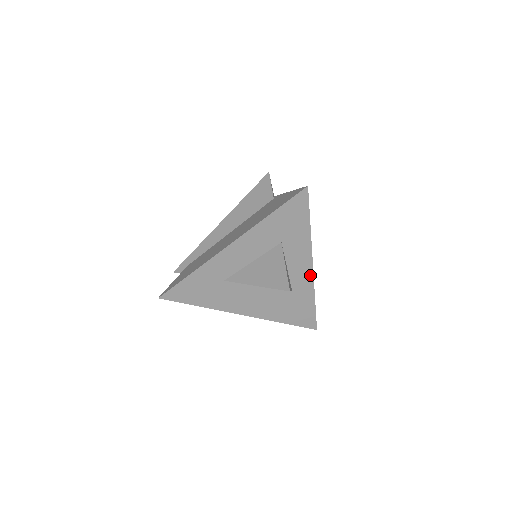
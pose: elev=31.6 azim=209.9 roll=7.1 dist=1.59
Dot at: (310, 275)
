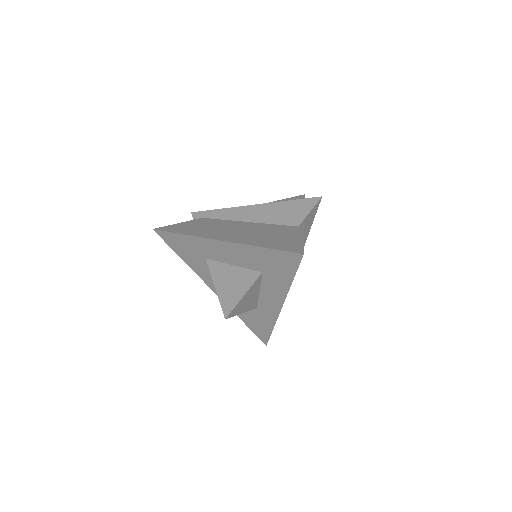
Dot at: (277, 311)
